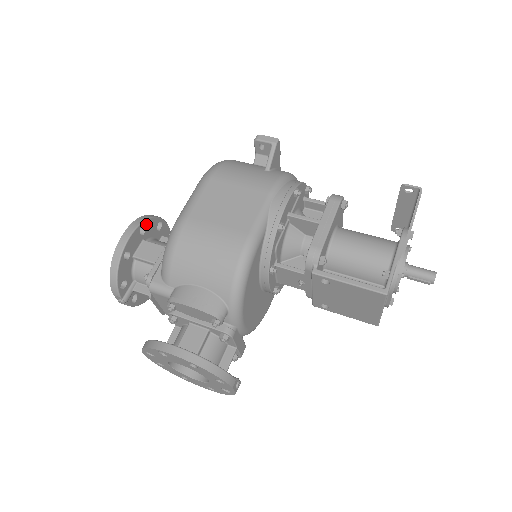
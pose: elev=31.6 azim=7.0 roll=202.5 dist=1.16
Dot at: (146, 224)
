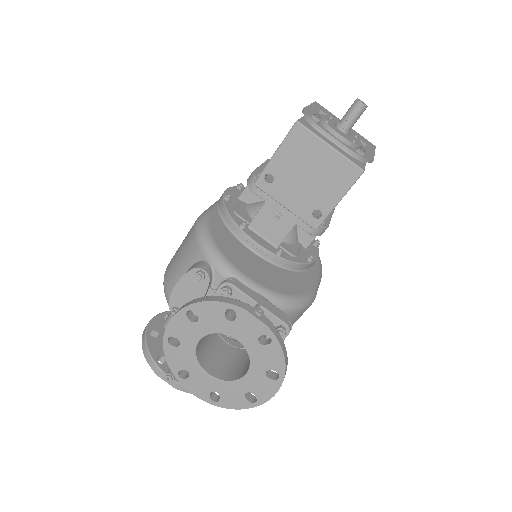
Dot at: occluded
